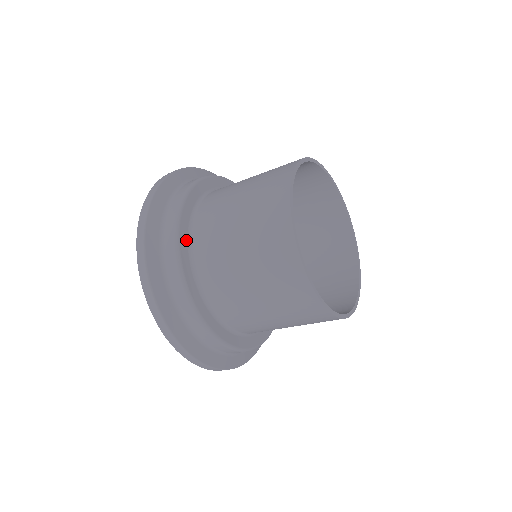
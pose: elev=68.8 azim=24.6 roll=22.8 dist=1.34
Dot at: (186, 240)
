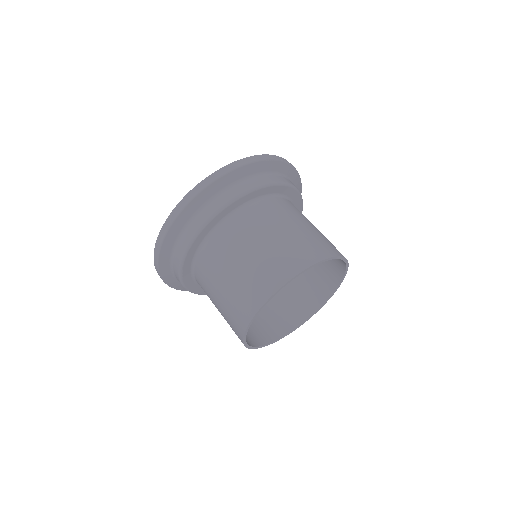
Dot at: (223, 216)
